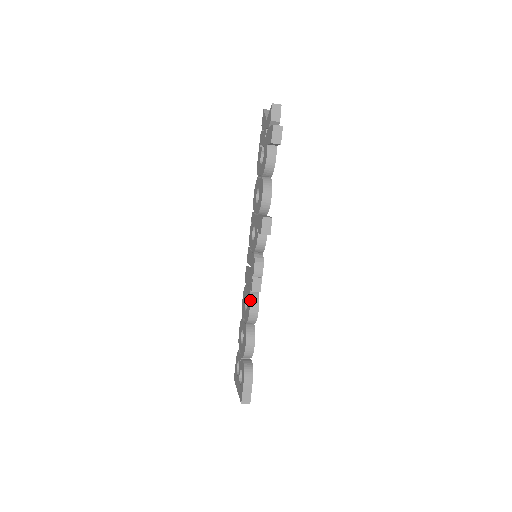
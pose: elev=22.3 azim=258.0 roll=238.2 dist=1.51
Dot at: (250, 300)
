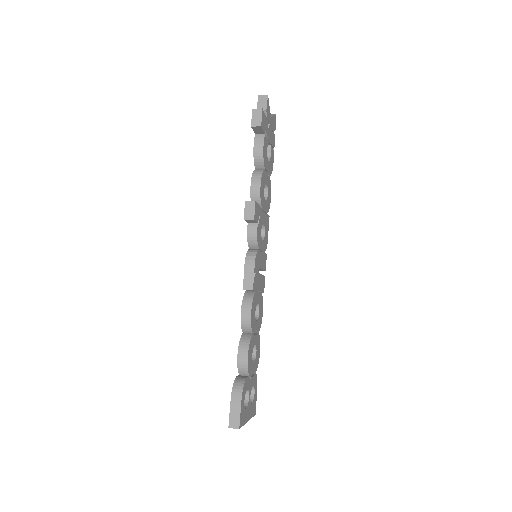
Dot at: (242, 300)
